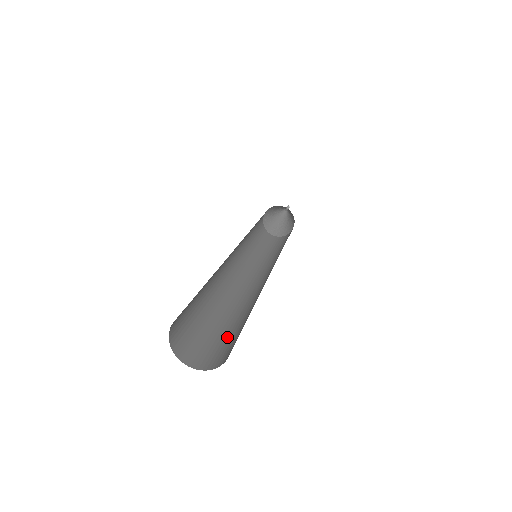
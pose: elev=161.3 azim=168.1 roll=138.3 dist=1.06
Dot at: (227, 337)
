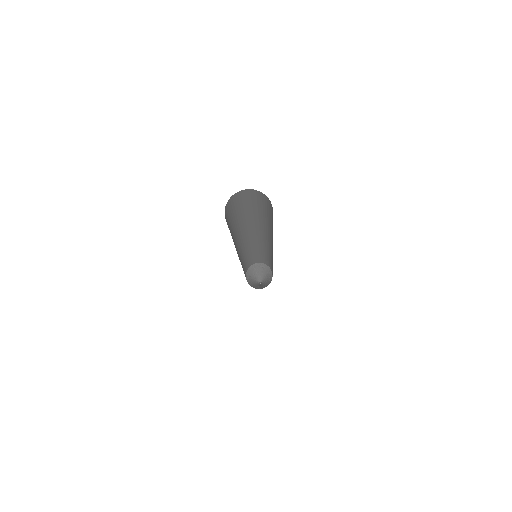
Dot at: occluded
